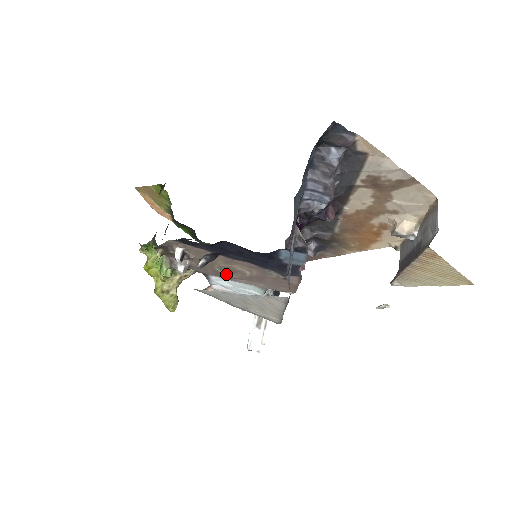
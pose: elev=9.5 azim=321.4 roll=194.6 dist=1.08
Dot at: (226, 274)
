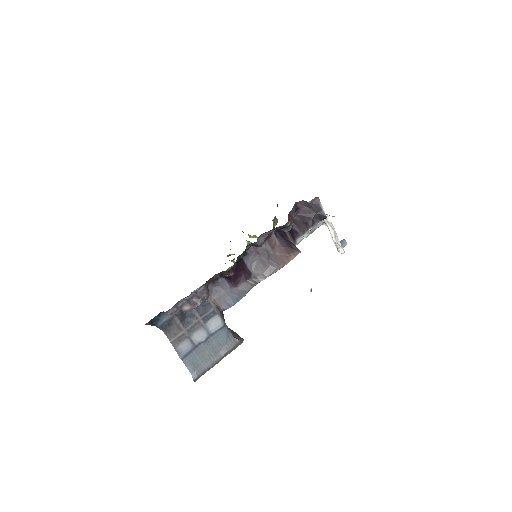
Dot at: occluded
